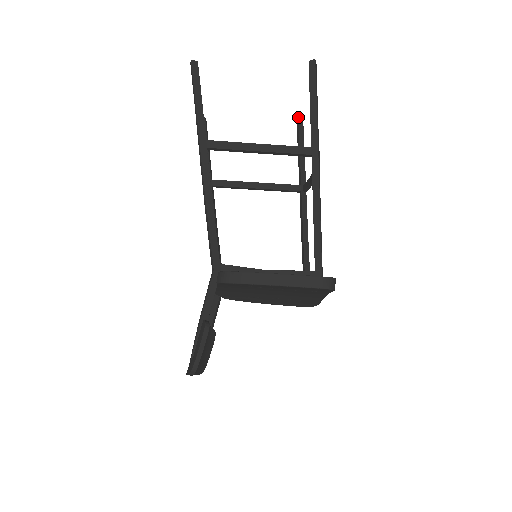
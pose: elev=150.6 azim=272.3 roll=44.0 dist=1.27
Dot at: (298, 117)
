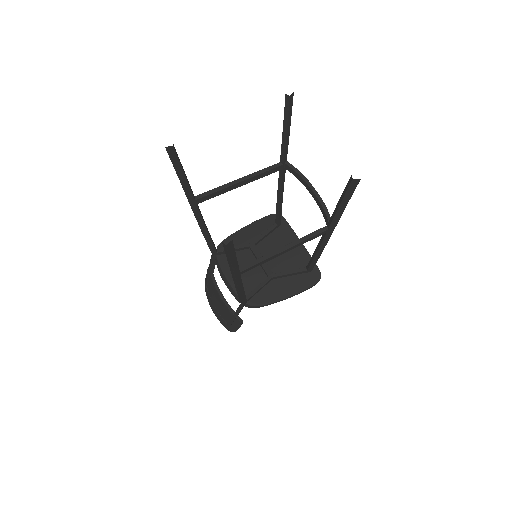
Dot at: (289, 97)
